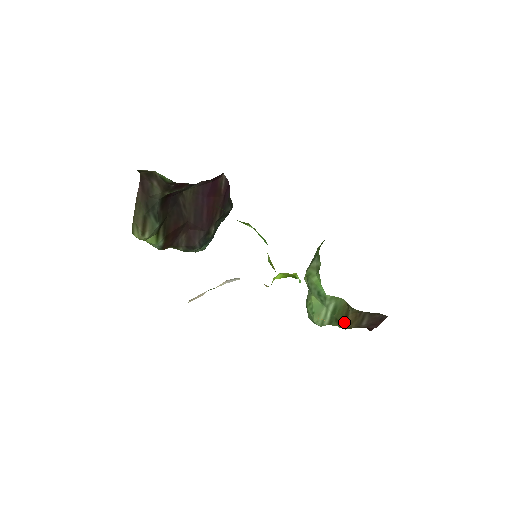
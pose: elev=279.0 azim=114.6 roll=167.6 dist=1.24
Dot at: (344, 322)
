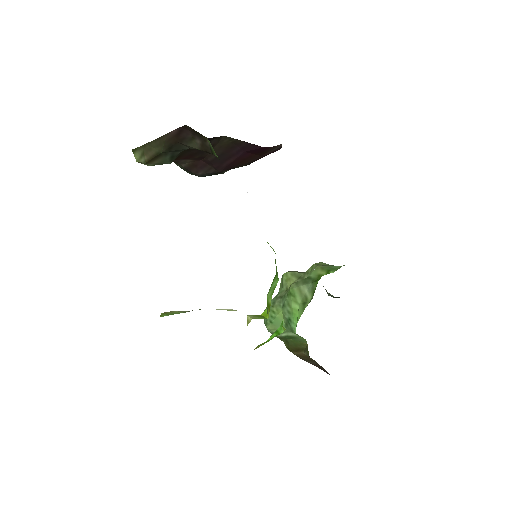
Dot at: (292, 350)
